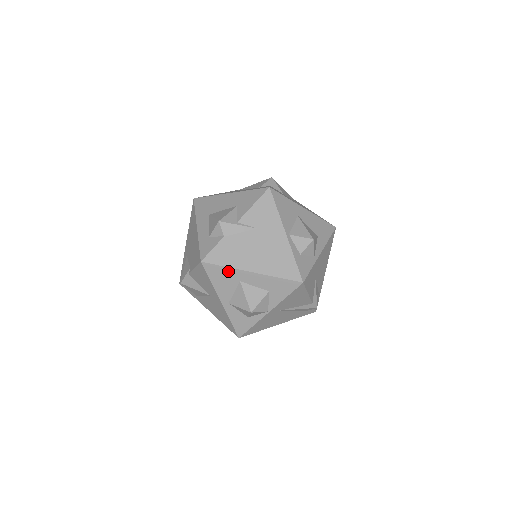
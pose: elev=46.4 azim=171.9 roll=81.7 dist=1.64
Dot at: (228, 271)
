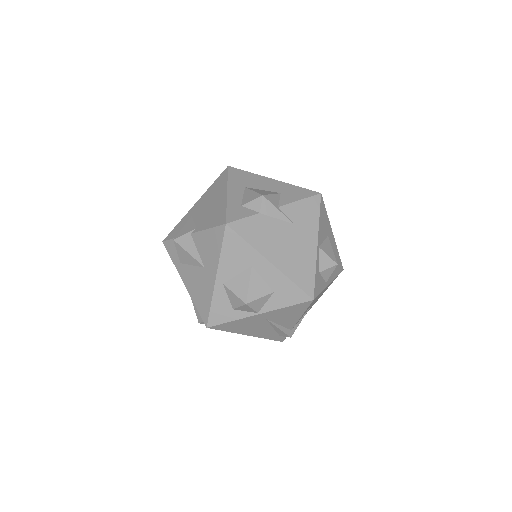
Dot at: (247, 249)
